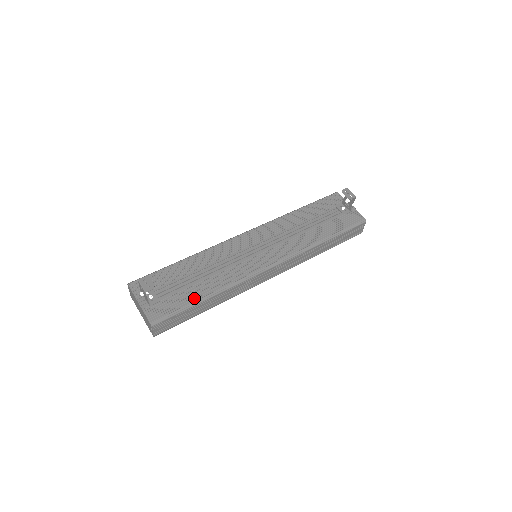
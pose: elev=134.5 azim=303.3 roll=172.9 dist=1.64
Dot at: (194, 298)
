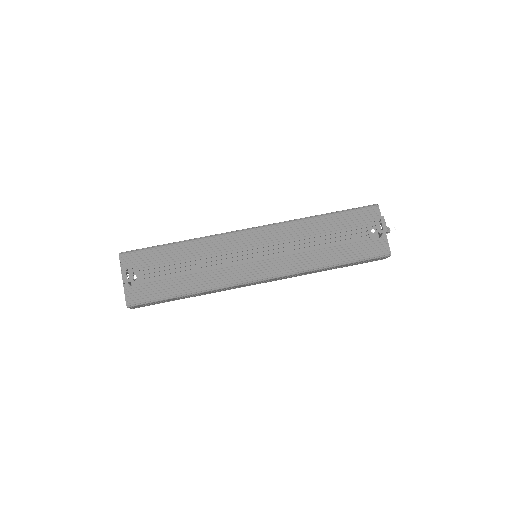
Dot at: (174, 291)
